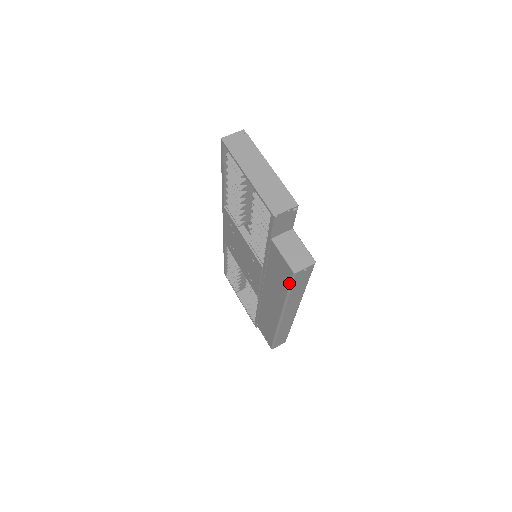
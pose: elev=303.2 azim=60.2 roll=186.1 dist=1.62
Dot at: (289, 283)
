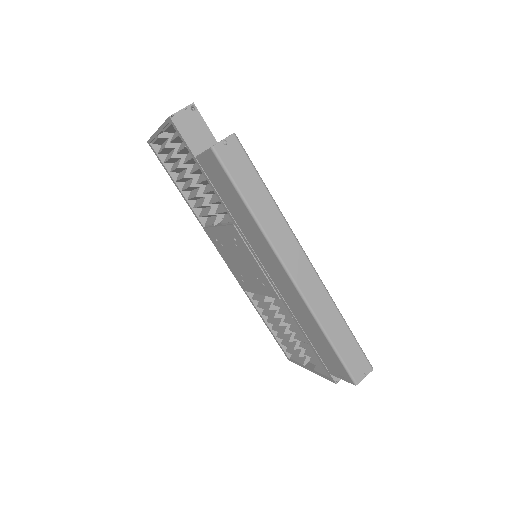
Dot at: (227, 177)
